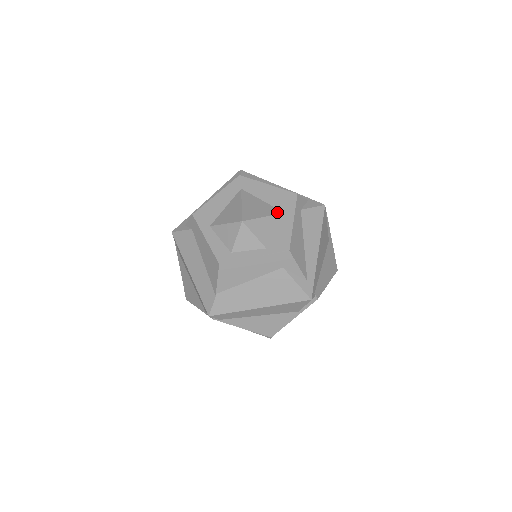
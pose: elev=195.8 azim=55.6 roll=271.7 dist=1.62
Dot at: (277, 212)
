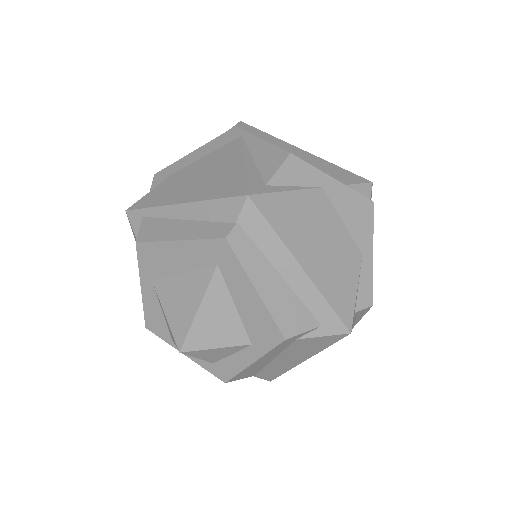
Dot at: occluded
